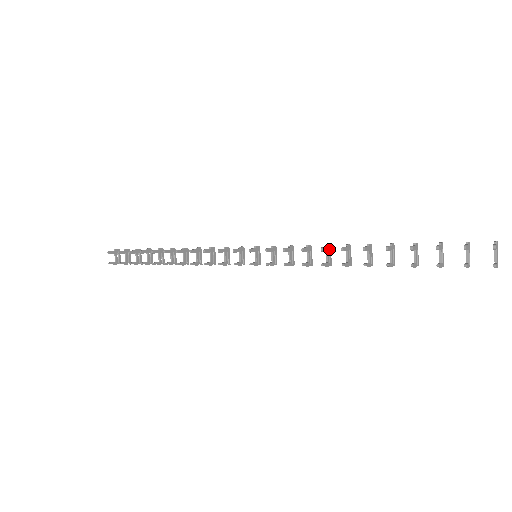
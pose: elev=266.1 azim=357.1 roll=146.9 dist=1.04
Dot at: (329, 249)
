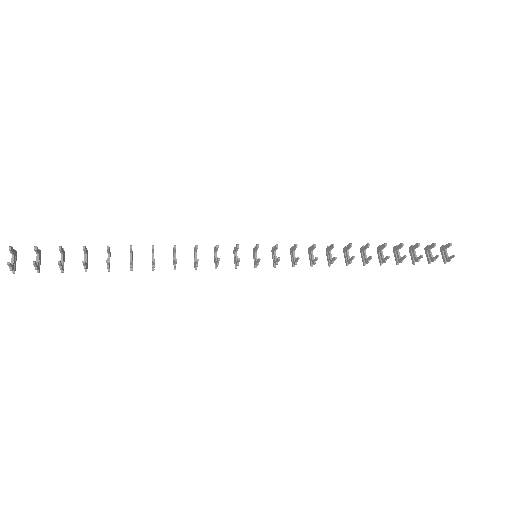
Dot at: (329, 251)
